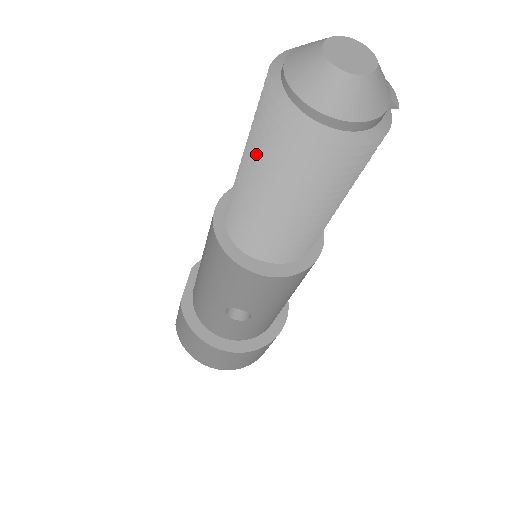
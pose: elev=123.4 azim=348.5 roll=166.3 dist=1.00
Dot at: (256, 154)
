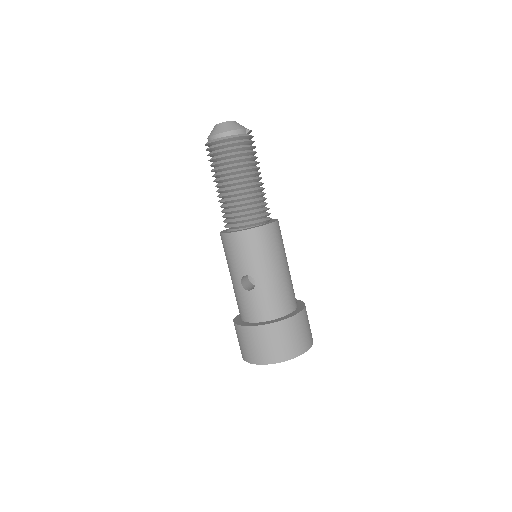
Dot at: (211, 171)
